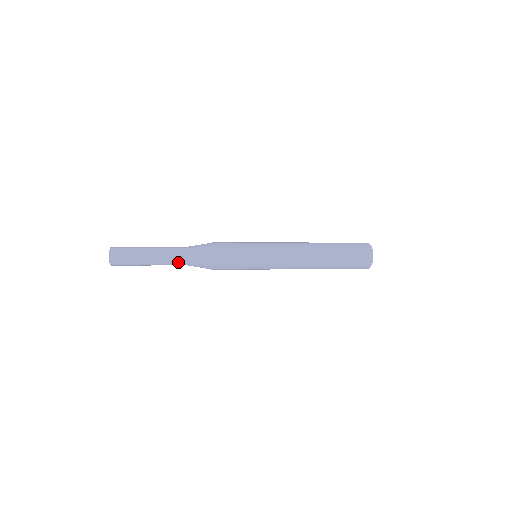
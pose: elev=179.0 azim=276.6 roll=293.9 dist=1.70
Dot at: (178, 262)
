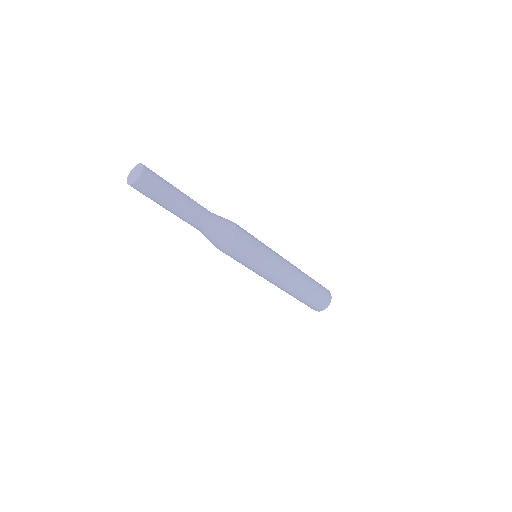
Dot at: (204, 219)
